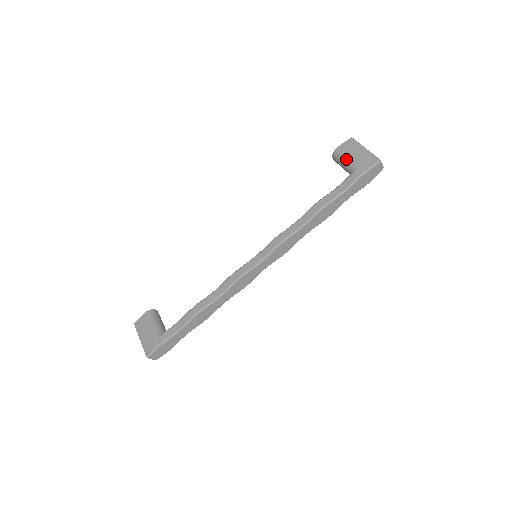
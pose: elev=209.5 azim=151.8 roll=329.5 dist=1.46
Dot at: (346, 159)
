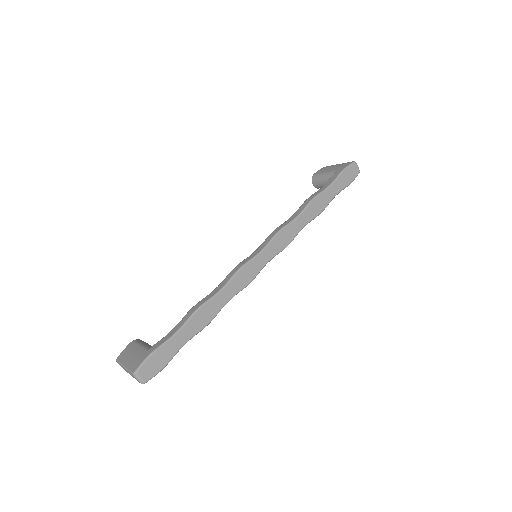
Dot at: (325, 173)
